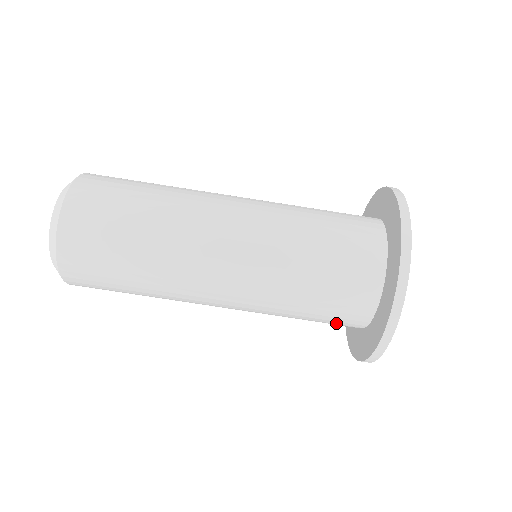
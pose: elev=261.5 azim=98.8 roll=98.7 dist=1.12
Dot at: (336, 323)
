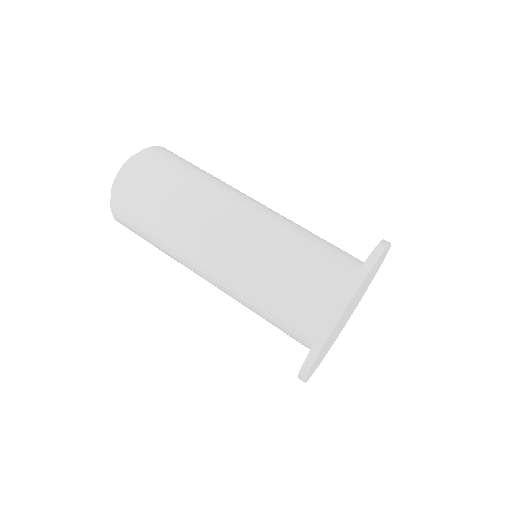
Dot at: (318, 284)
